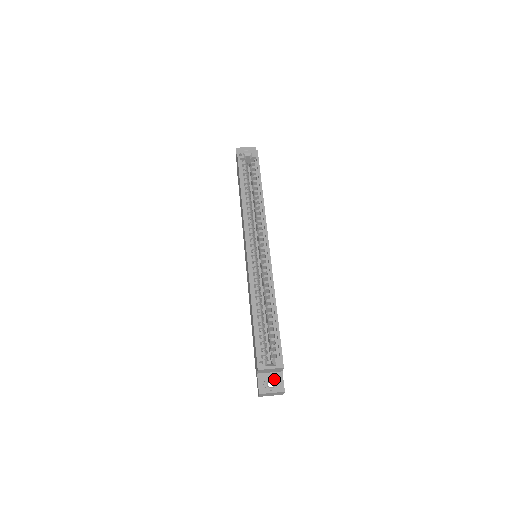
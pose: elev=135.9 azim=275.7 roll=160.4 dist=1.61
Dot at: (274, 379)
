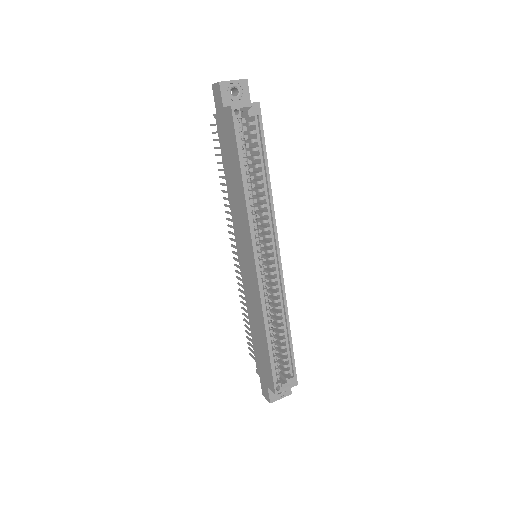
Dot at: occluded
